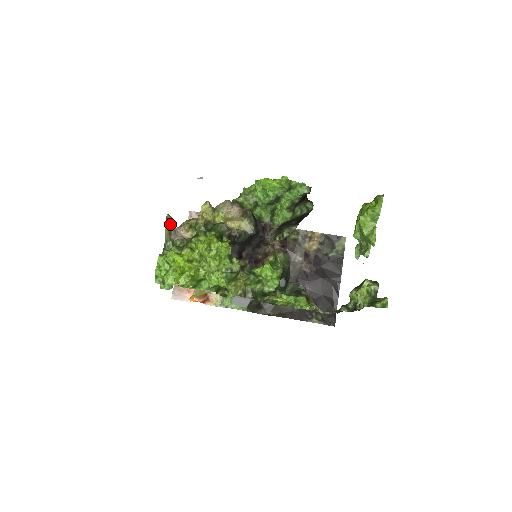
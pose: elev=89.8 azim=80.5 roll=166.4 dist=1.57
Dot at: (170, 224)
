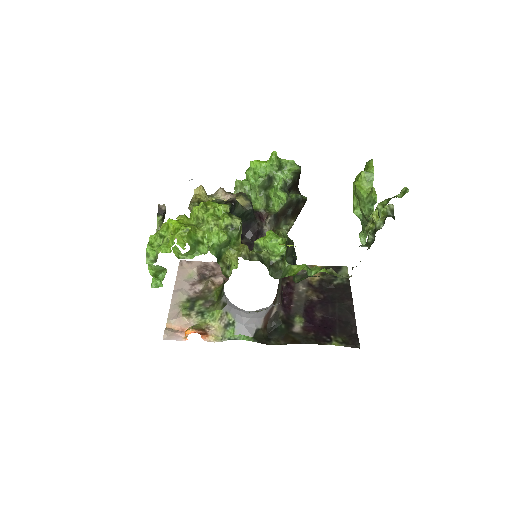
Dot at: (162, 212)
